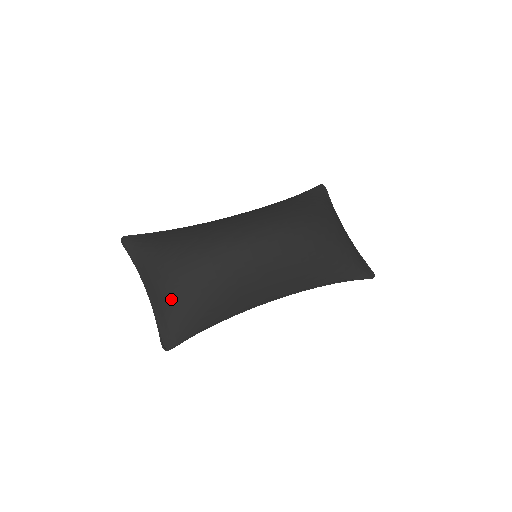
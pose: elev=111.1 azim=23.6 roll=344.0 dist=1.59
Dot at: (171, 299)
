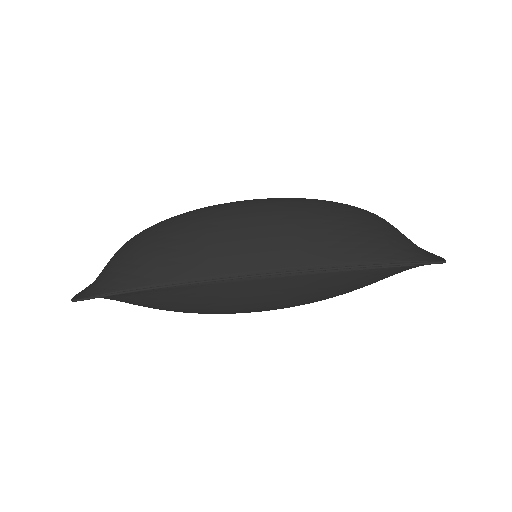
Dot at: (113, 258)
